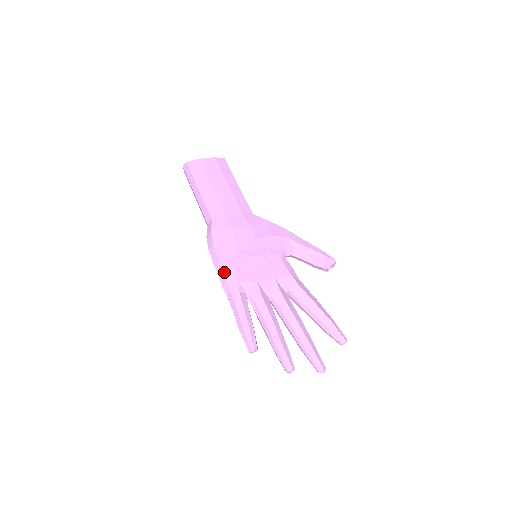
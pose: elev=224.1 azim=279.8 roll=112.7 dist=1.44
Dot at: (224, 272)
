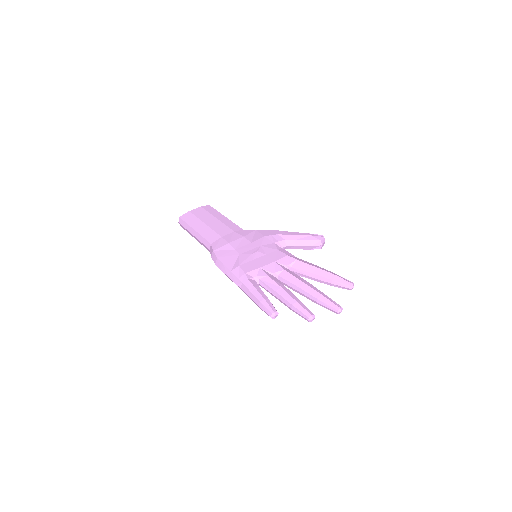
Dot at: (232, 272)
